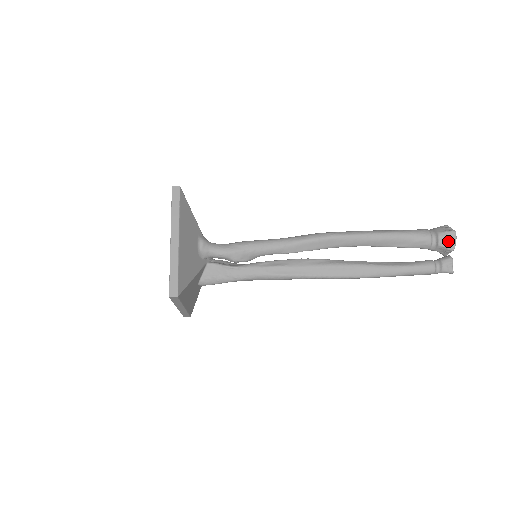
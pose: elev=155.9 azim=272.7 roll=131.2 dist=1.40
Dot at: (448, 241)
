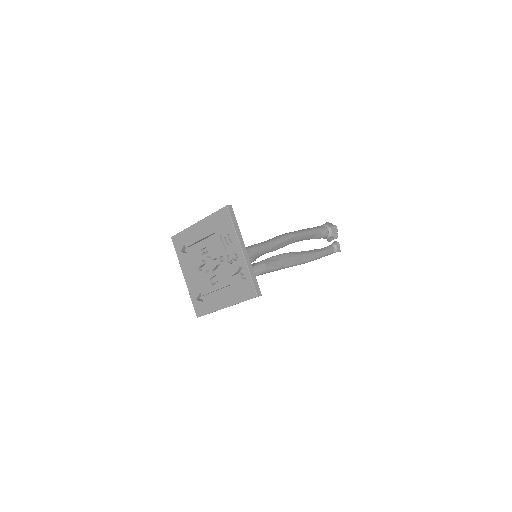
Dot at: (335, 232)
